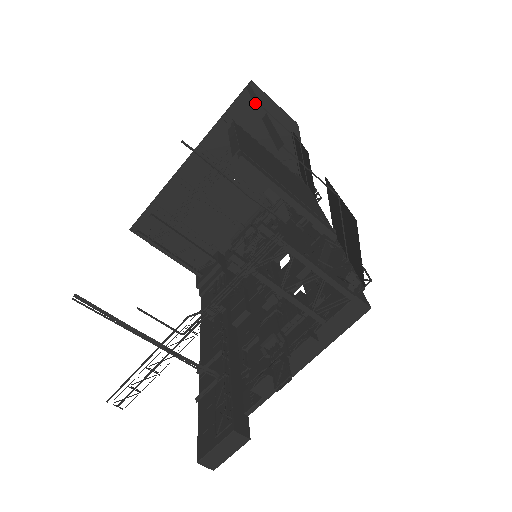
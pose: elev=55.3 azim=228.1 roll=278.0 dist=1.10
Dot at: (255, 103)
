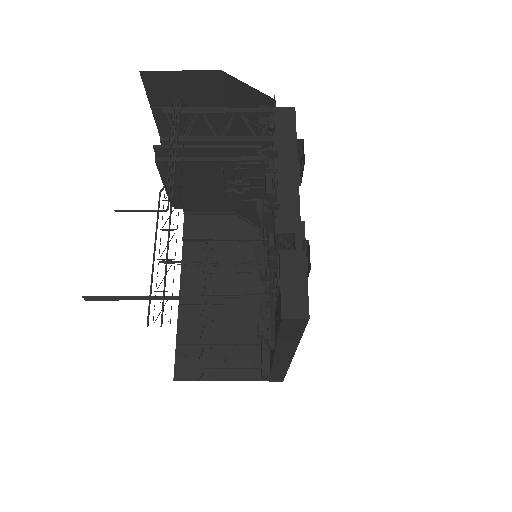
Dot at: (197, 218)
